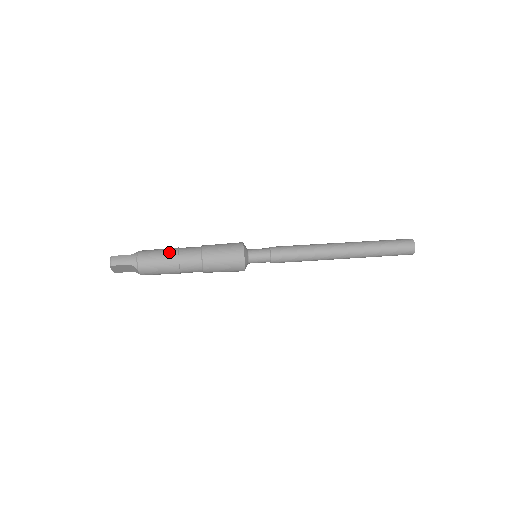
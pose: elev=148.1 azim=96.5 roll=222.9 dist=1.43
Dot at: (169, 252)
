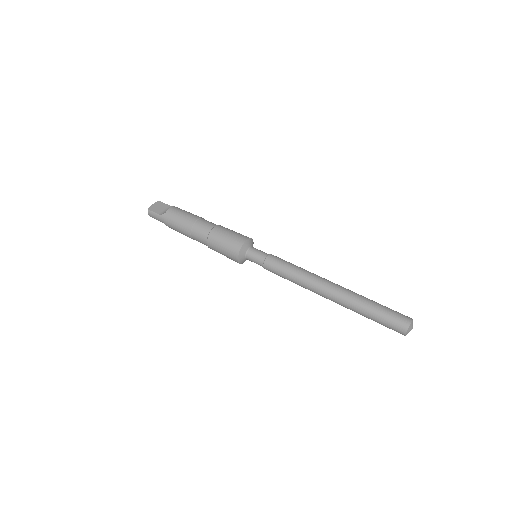
Dot at: (184, 229)
